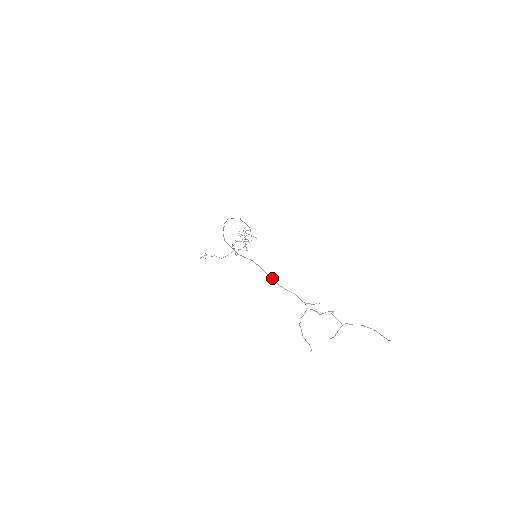
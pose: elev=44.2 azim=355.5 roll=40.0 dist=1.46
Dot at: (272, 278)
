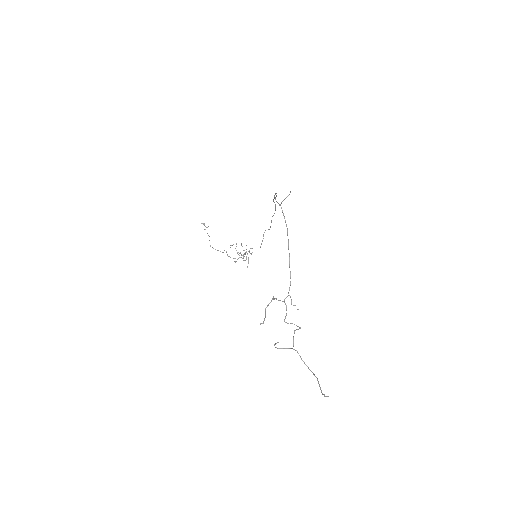
Dot at: occluded
